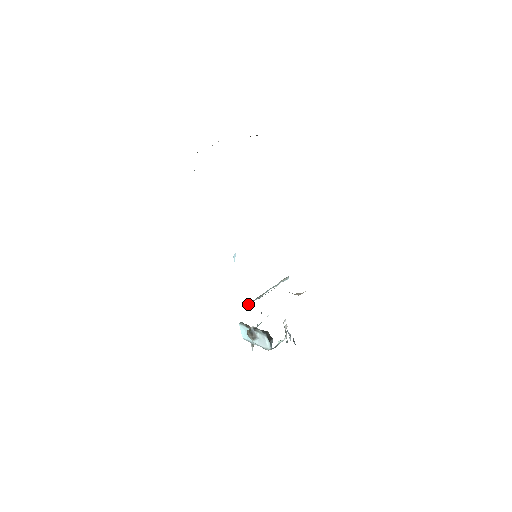
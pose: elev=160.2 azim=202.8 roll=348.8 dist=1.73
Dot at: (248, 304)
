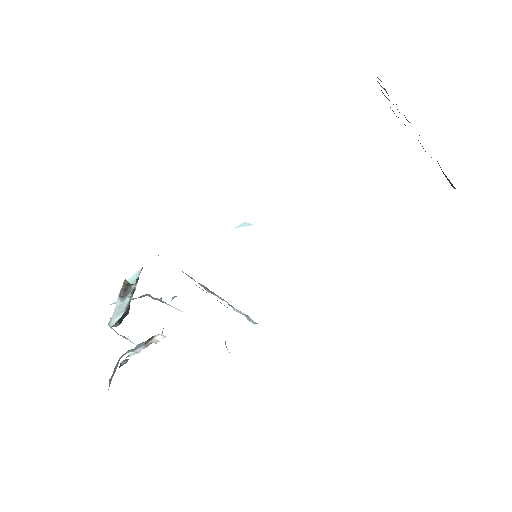
Dot at: occluded
